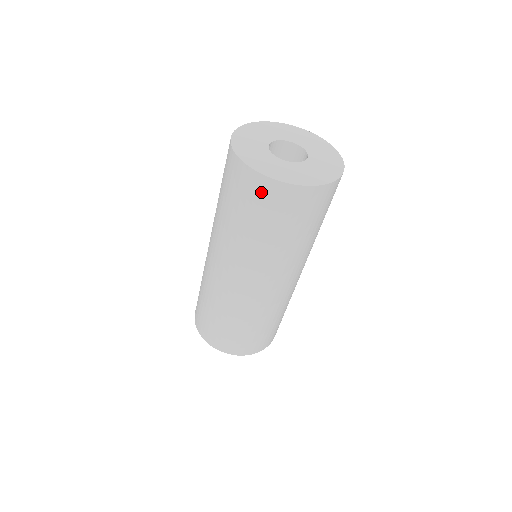
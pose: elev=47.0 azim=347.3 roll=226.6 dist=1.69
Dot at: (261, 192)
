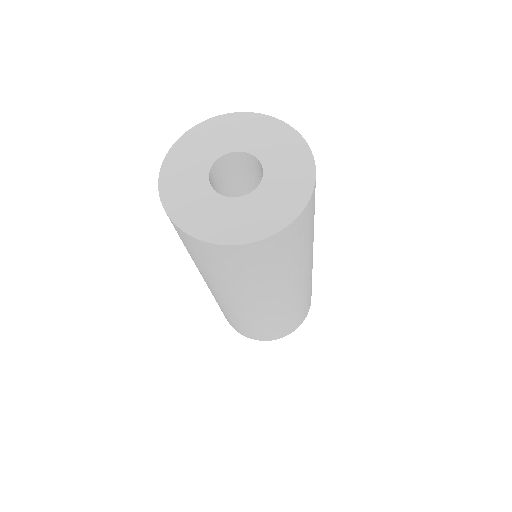
Dot at: (177, 231)
